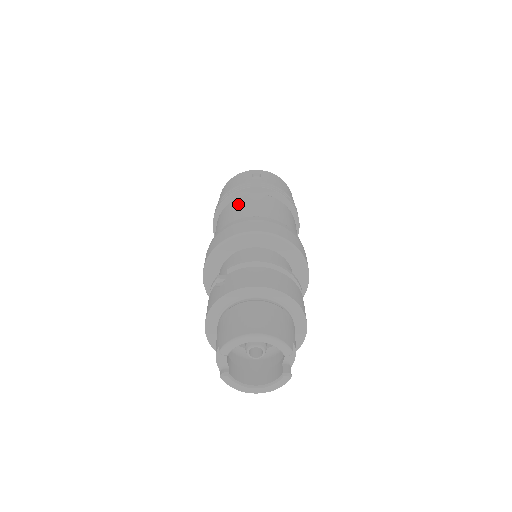
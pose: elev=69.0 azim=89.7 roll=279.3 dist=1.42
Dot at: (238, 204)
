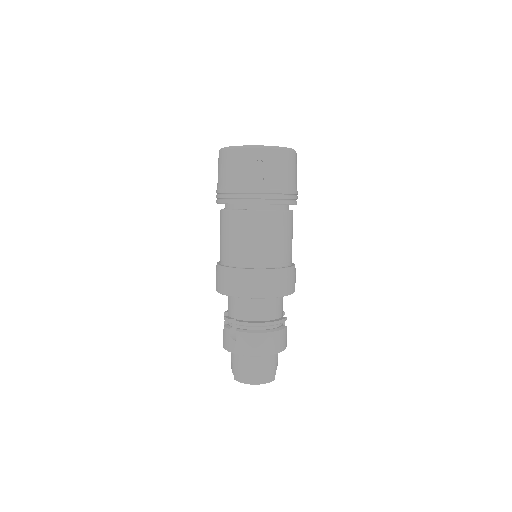
Dot at: (241, 228)
